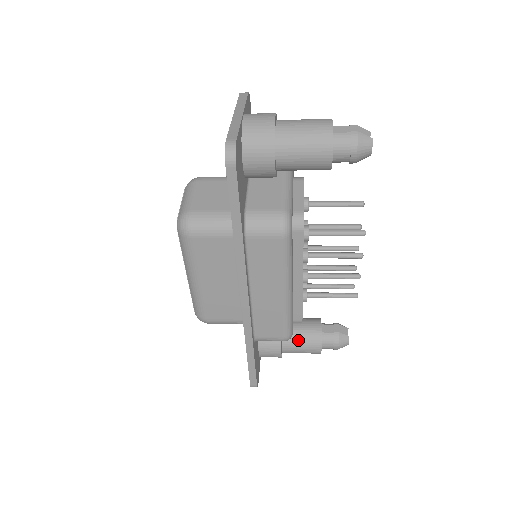
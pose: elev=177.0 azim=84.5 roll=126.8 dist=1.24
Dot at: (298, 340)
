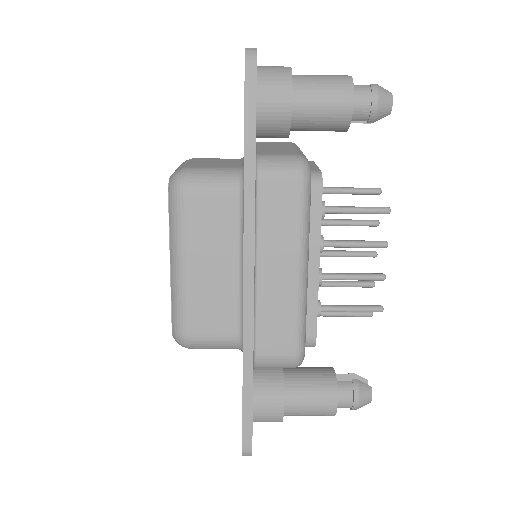
Dot at: (306, 388)
